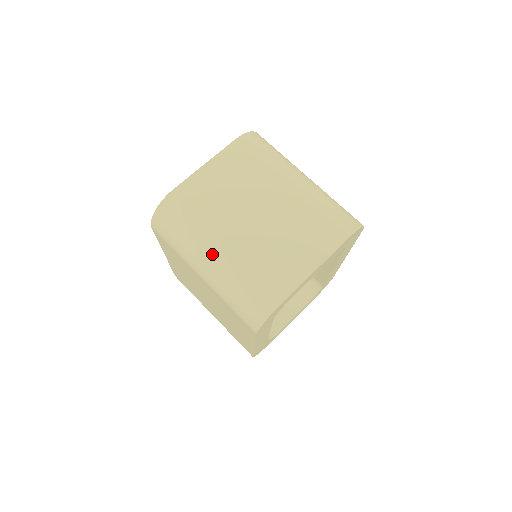
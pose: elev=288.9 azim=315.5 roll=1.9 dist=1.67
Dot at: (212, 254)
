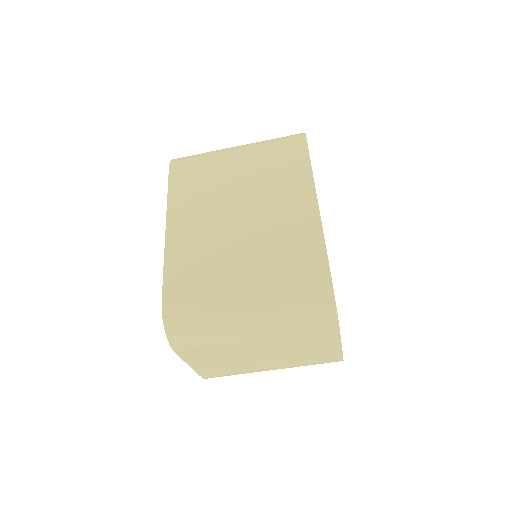
Dot at: occluded
